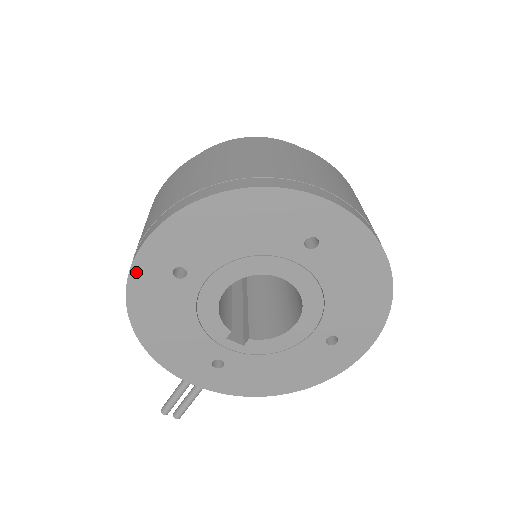
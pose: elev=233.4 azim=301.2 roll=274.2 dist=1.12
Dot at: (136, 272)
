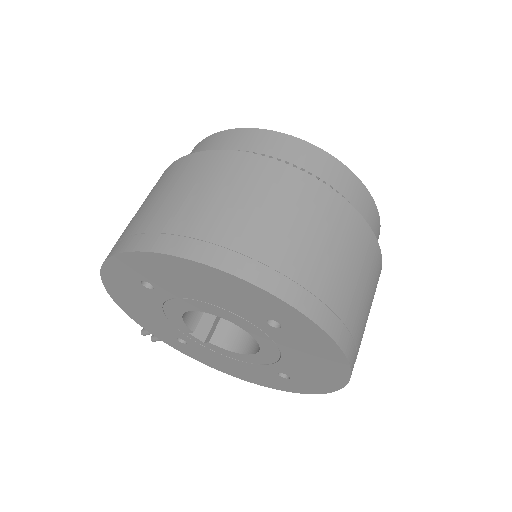
Dot at: (108, 268)
